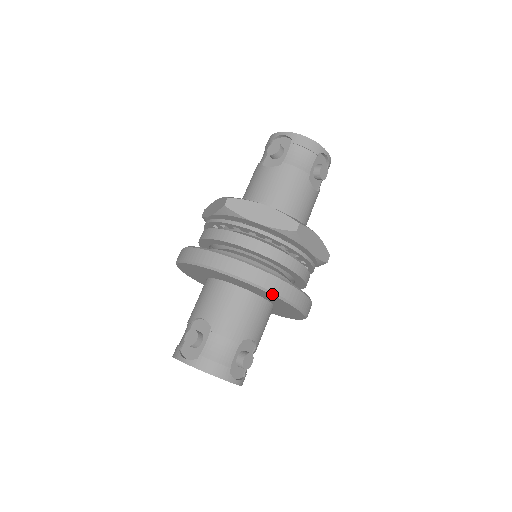
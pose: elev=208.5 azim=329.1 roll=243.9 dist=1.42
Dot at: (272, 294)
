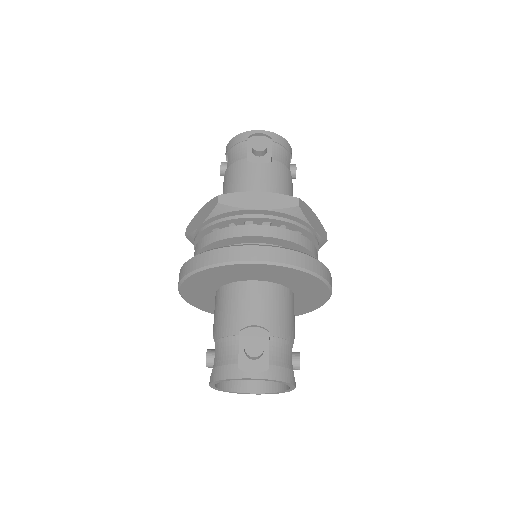
Dot at: (215, 266)
